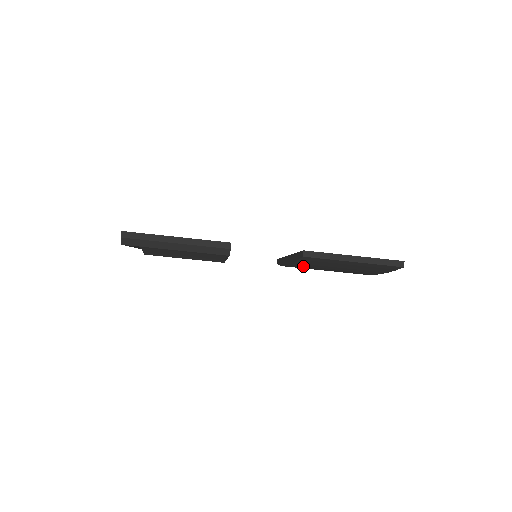
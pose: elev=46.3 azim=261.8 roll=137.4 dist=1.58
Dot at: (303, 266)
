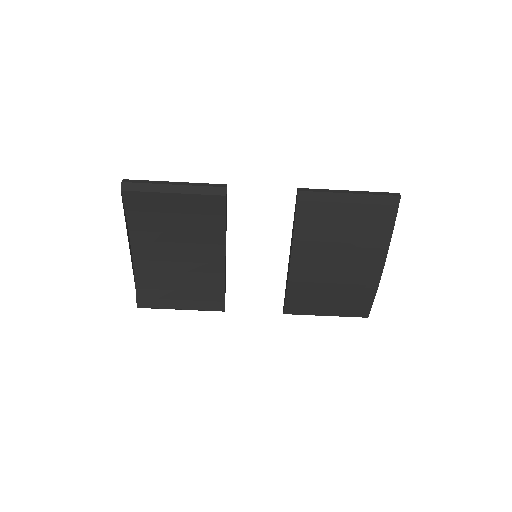
Dot at: (305, 247)
